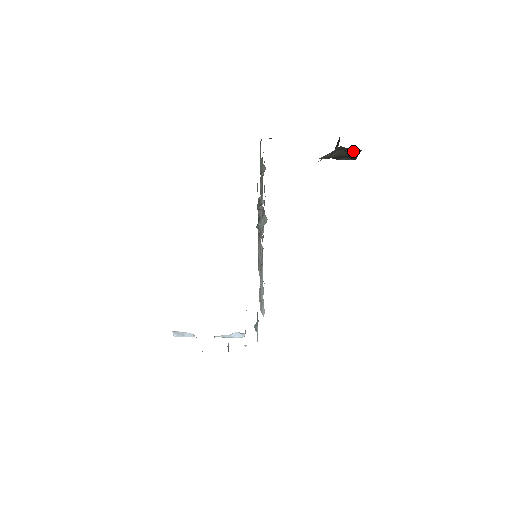
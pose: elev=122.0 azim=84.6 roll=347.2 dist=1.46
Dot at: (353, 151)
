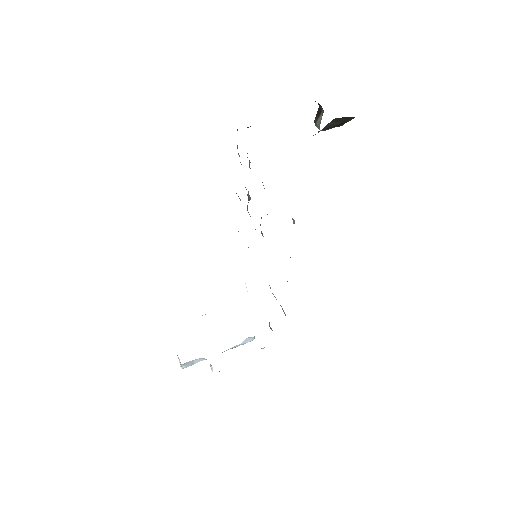
Dot at: (345, 119)
